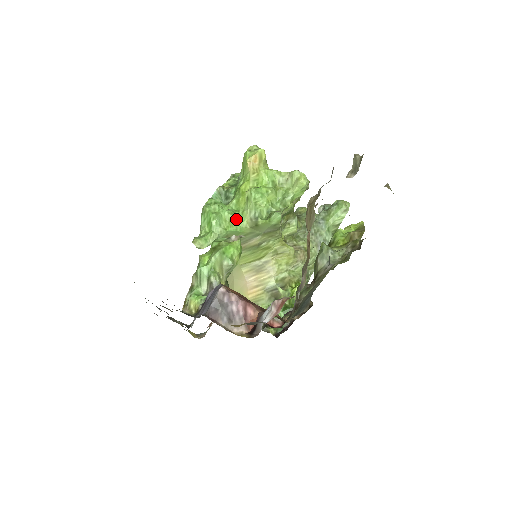
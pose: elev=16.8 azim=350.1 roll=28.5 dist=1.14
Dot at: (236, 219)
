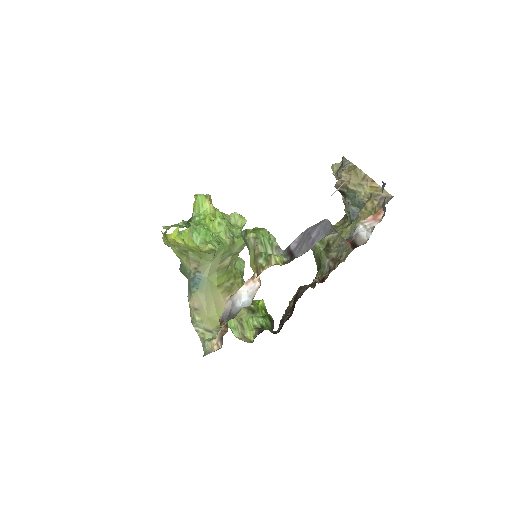
Dot at: (218, 237)
